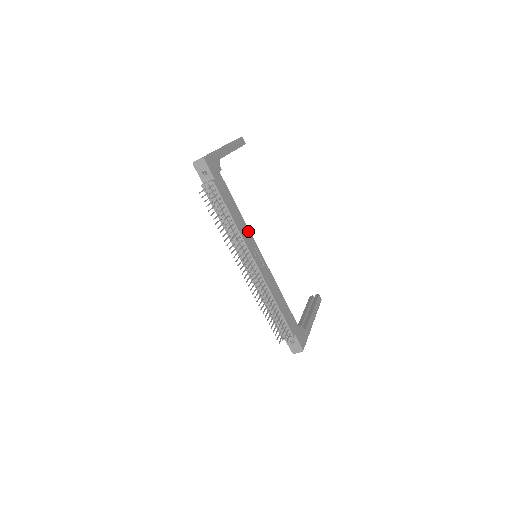
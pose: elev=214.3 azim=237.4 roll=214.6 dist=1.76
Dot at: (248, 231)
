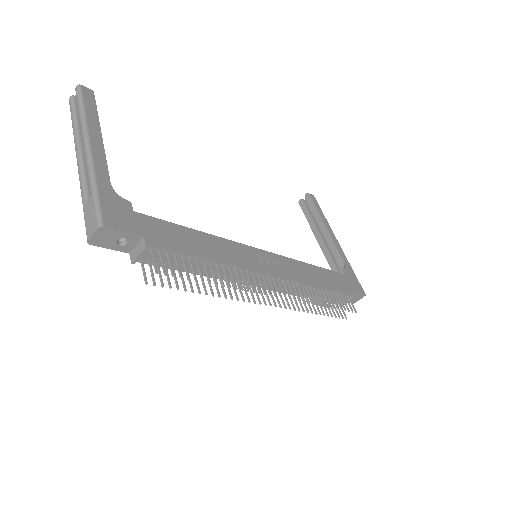
Dot at: (231, 244)
